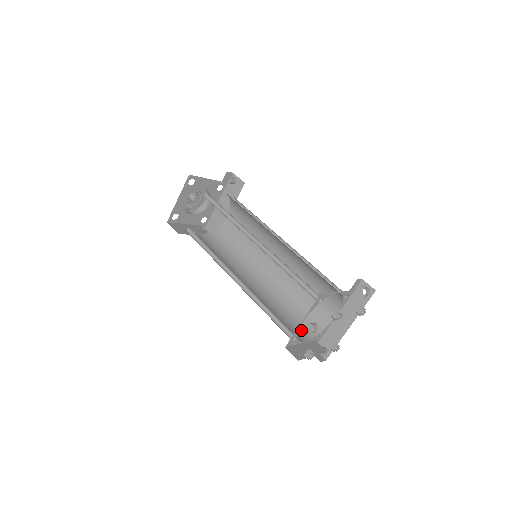
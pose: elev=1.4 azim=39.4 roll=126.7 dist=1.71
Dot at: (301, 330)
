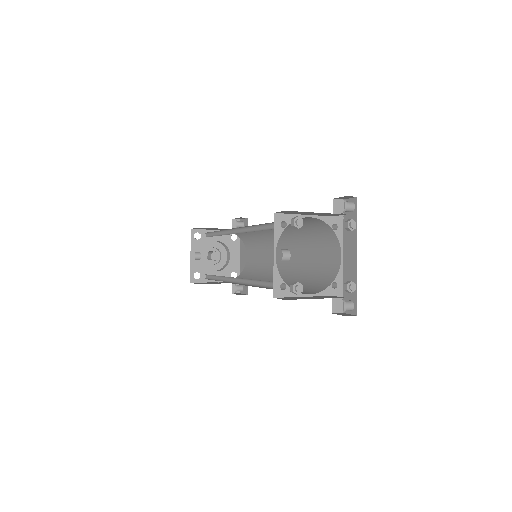
Dot at: (309, 291)
